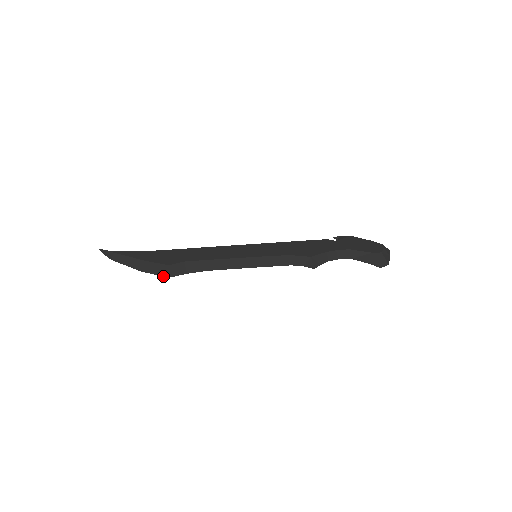
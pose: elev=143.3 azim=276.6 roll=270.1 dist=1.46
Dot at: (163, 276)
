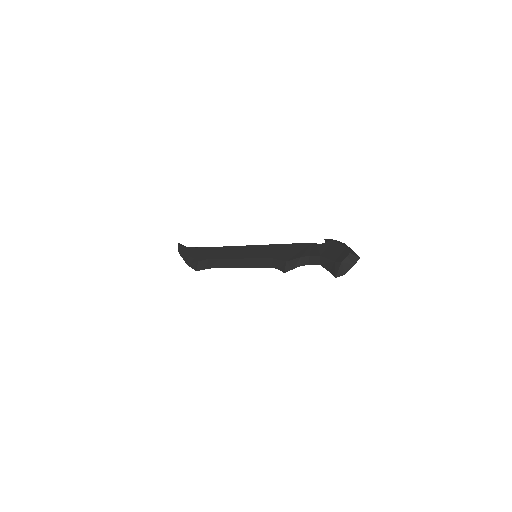
Dot at: occluded
